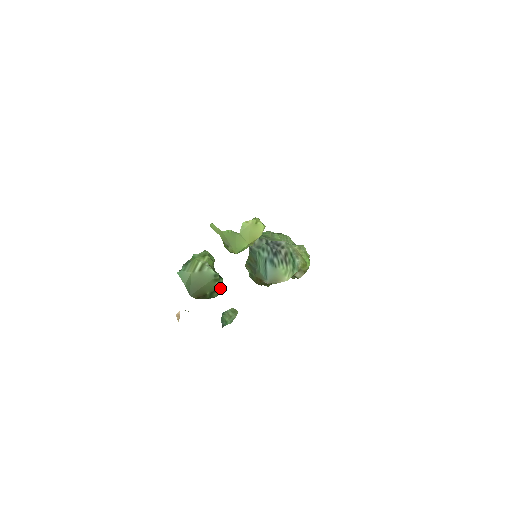
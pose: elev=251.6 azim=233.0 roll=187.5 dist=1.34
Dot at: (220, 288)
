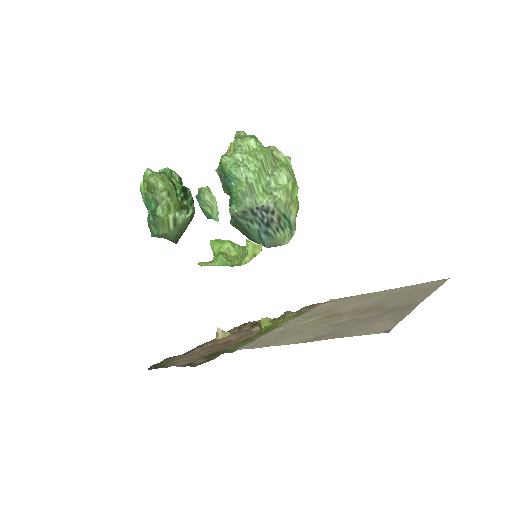
Dot at: occluded
